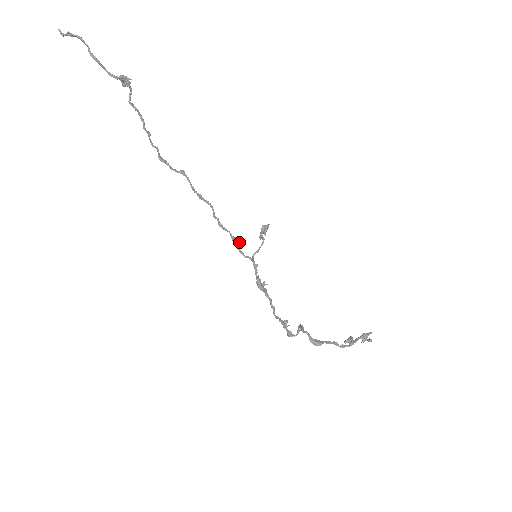
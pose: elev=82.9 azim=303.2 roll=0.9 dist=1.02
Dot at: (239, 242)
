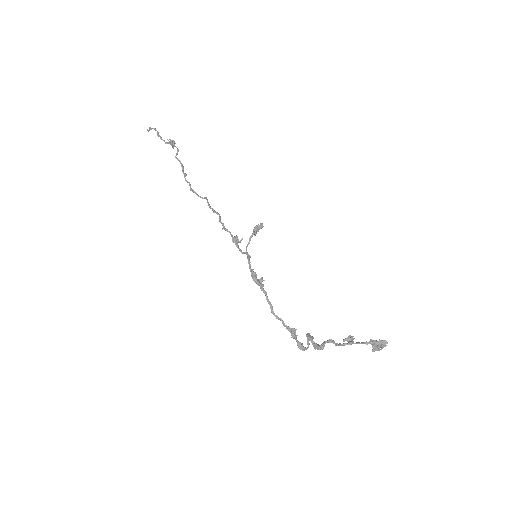
Dot at: (238, 241)
